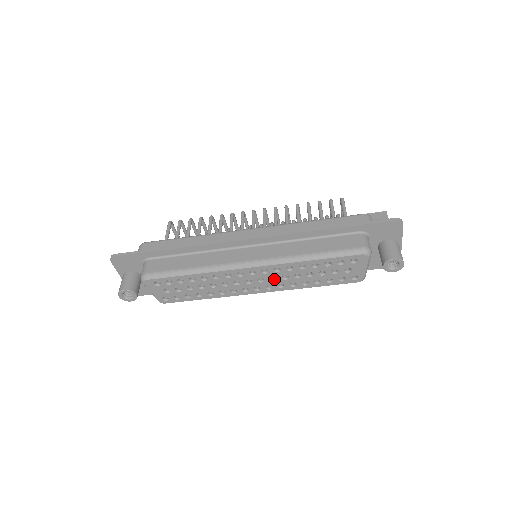
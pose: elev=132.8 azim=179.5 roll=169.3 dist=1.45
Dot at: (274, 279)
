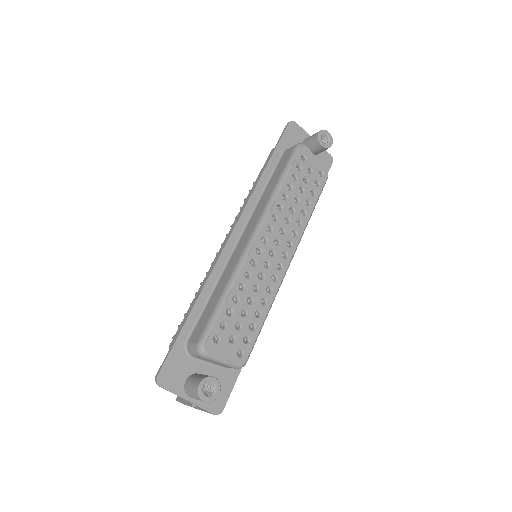
Dot at: (284, 232)
